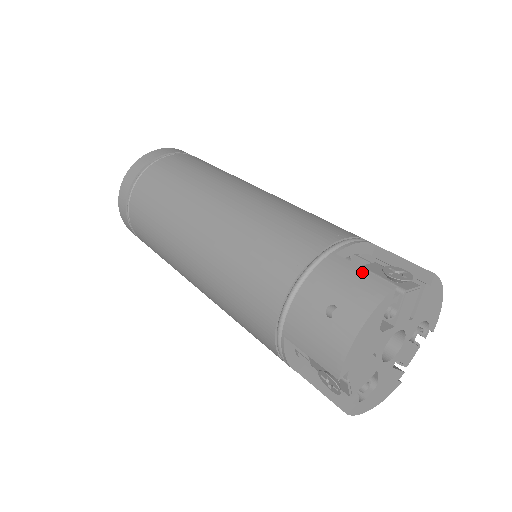
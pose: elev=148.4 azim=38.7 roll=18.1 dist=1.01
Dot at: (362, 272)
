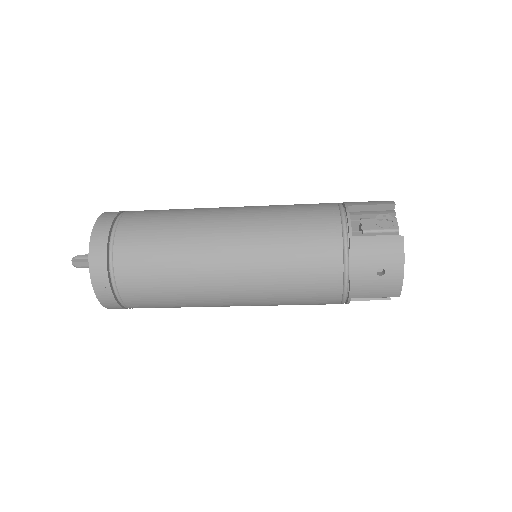
Dot at: occluded
